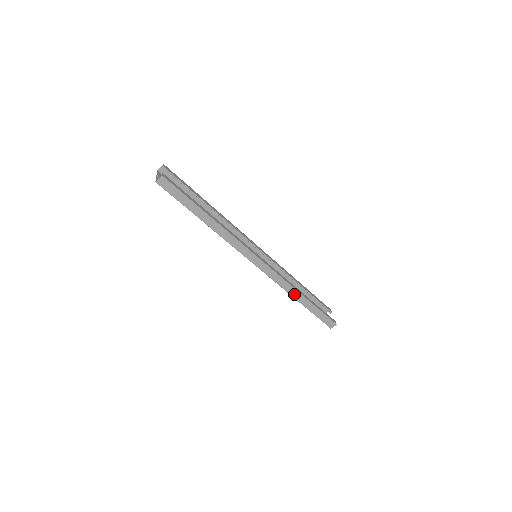
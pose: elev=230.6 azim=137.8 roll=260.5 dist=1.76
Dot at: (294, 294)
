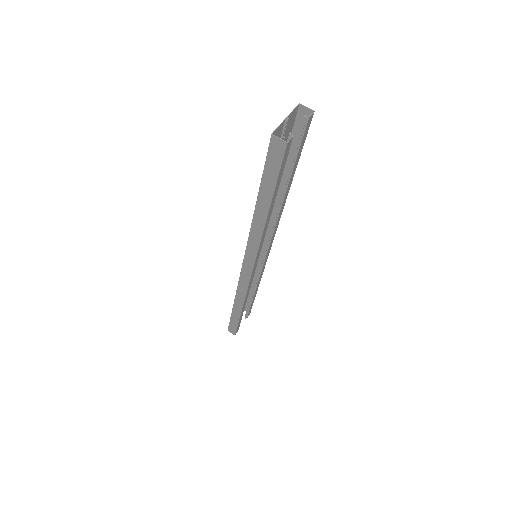
Dot at: (238, 302)
